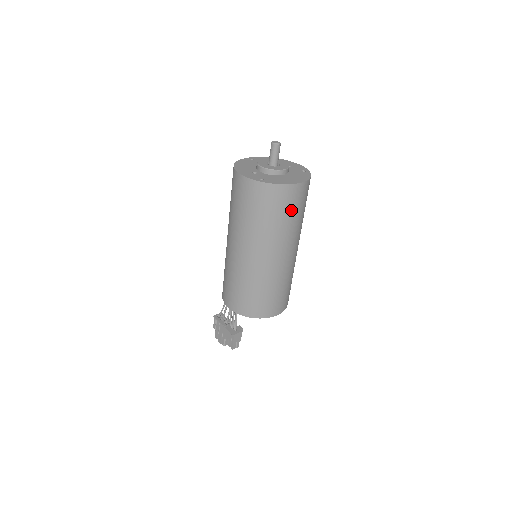
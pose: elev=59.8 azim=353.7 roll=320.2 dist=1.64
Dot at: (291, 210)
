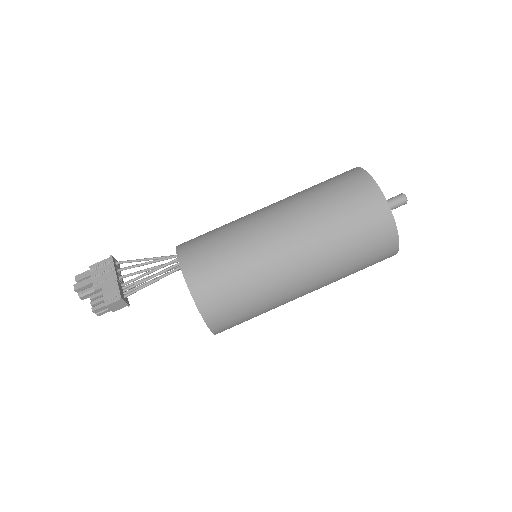
Dot at: (366, 258)
